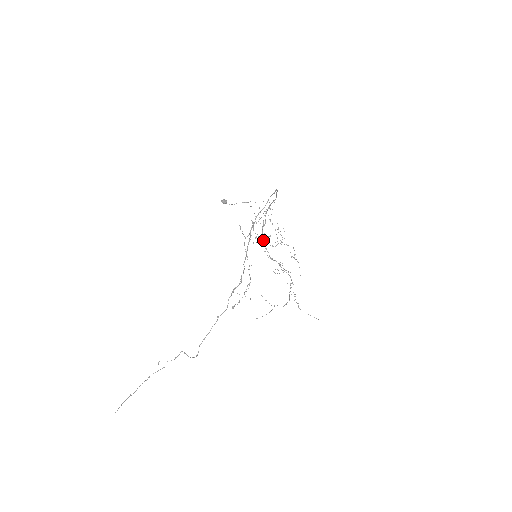
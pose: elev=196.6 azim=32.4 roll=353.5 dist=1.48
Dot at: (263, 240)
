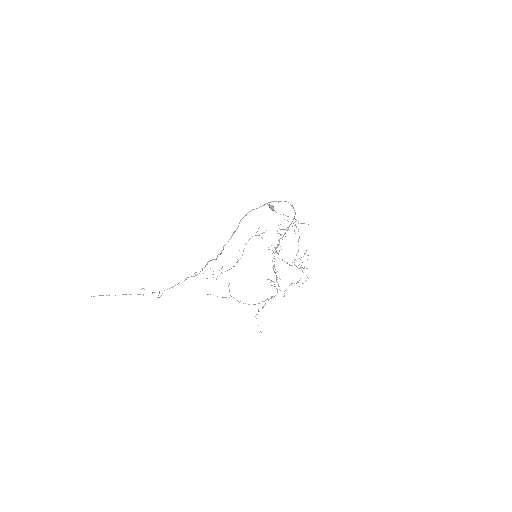
Dot at: occluded
